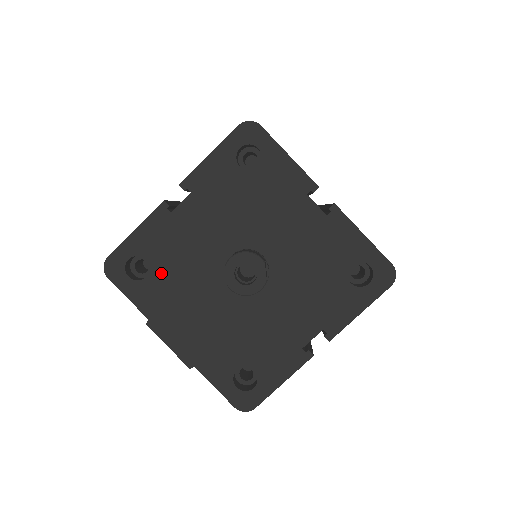
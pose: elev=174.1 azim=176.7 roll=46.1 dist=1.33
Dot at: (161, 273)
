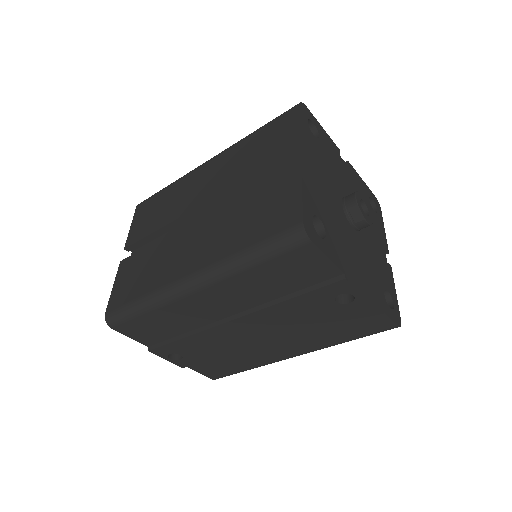
Dot at: (329, 227)
